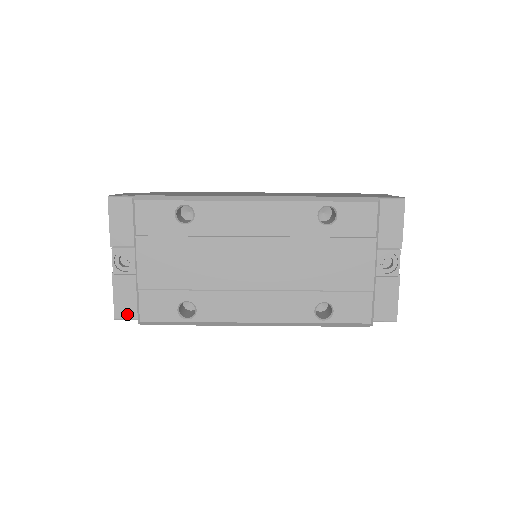
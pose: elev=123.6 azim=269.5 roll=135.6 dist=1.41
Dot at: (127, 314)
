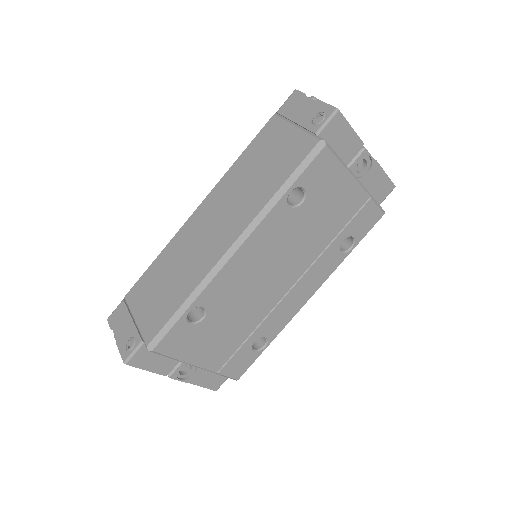
Dot at: (220, 381)
